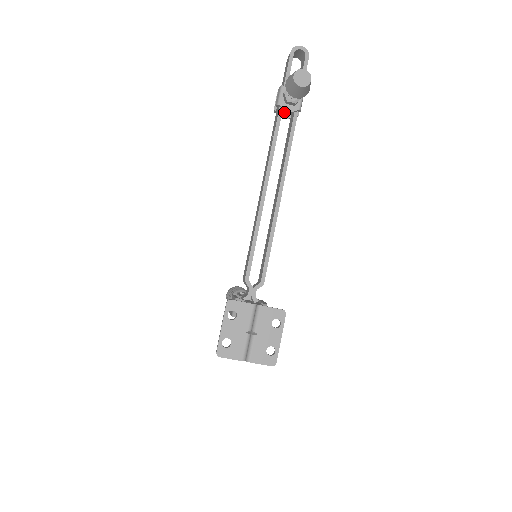
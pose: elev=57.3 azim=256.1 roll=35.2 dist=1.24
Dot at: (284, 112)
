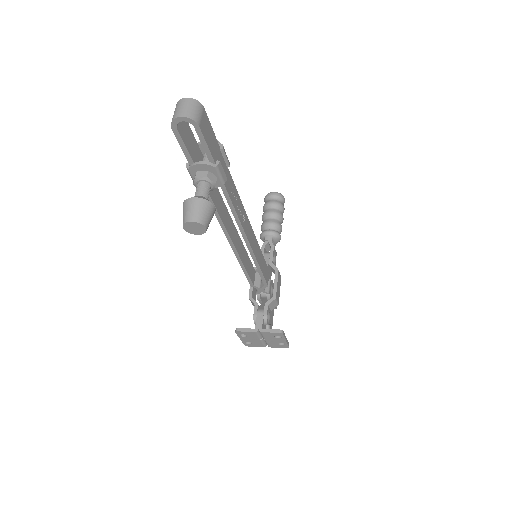
Dot at: occluded
